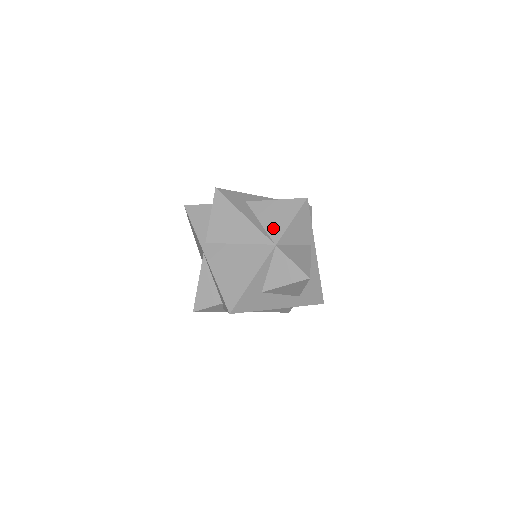
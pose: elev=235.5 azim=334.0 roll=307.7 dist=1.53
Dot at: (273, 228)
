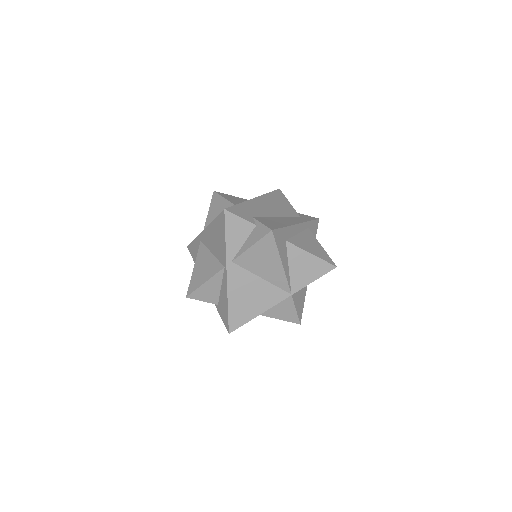
Dot at: (297, 279)
